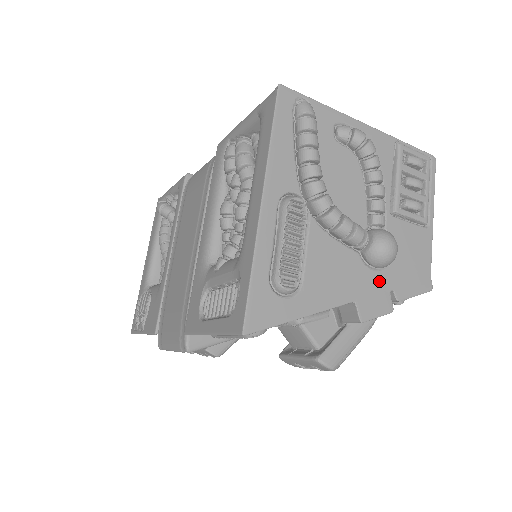
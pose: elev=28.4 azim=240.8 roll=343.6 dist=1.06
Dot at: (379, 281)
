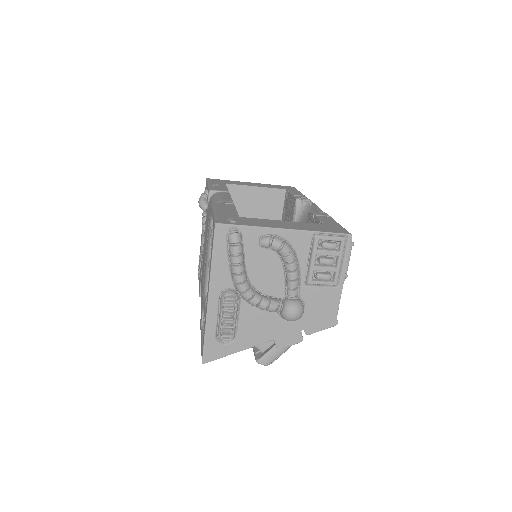
Dot at: (292, 326)
